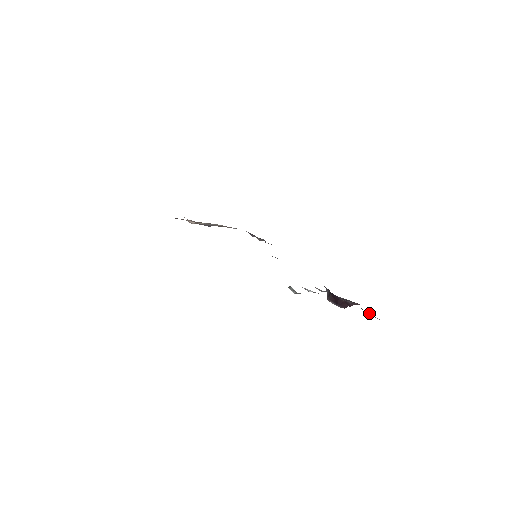
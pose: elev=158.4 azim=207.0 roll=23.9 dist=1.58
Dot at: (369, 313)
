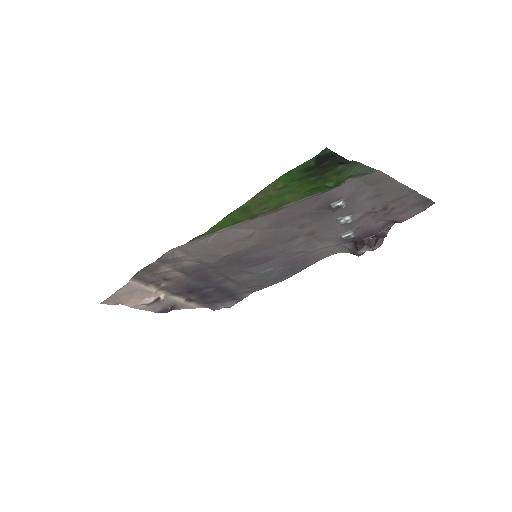
Dot at: (414, 207)
